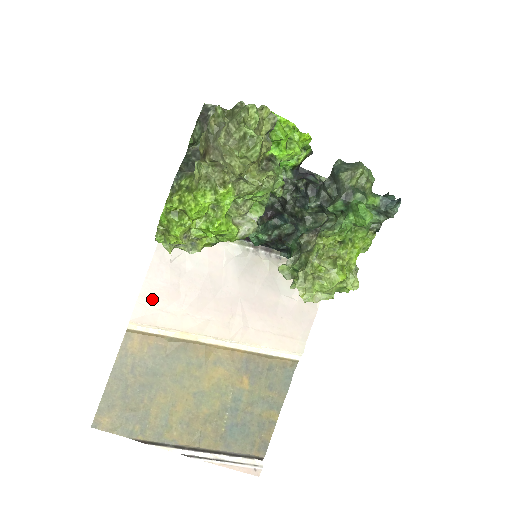
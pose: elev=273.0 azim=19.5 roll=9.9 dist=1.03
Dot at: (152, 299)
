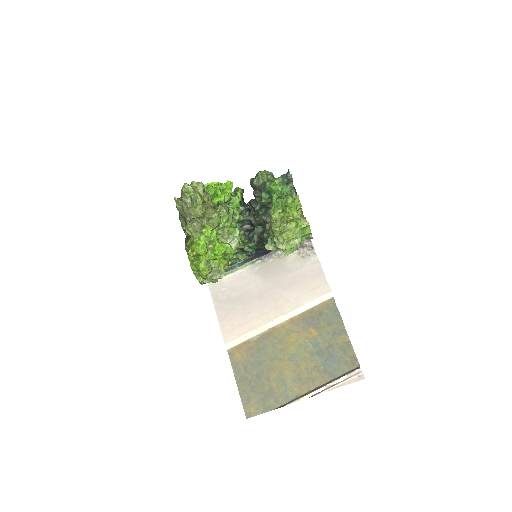
Dot at: (228, 324)
